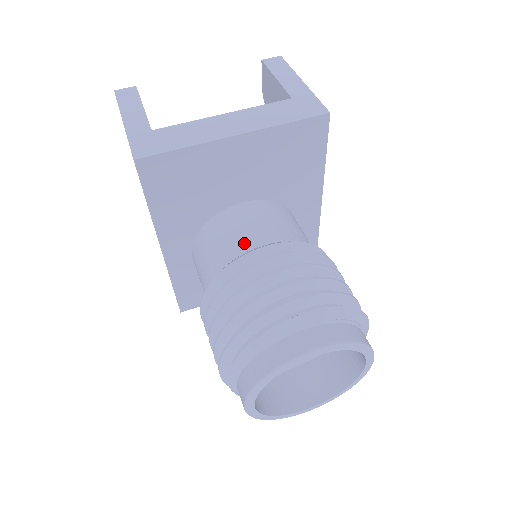
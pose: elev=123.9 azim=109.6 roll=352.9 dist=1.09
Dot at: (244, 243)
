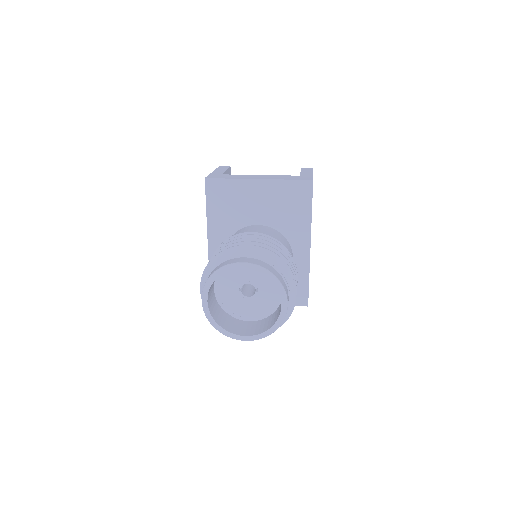
Dot at: occluded
